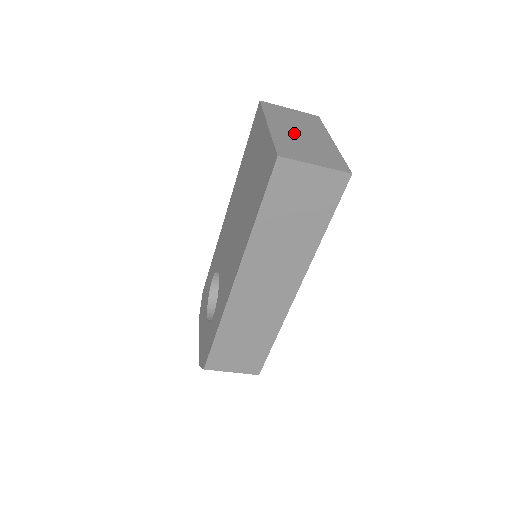
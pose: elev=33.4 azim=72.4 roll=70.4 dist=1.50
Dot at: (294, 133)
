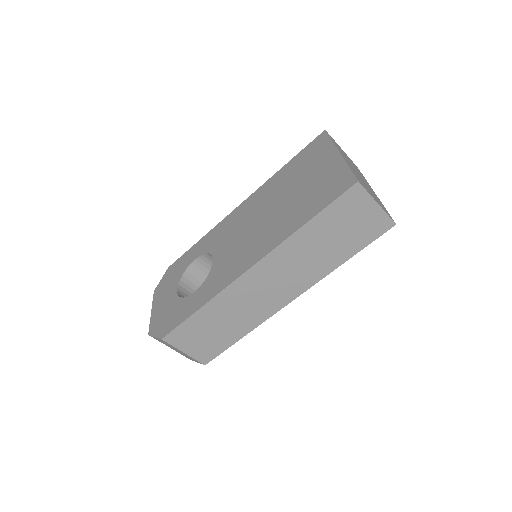
Dot at: (355, 170)
